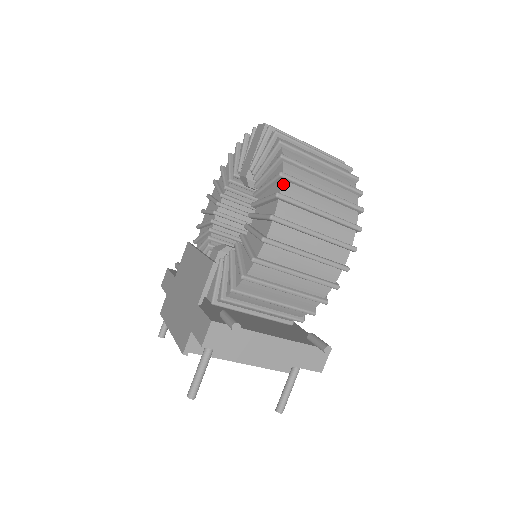
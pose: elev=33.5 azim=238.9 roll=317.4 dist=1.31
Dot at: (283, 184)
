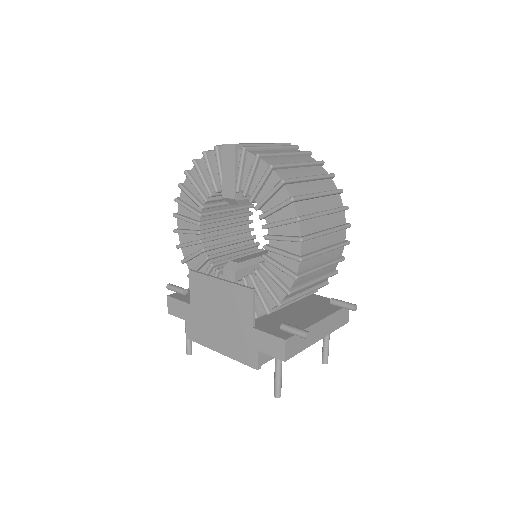
Dot at: (296, 206)
